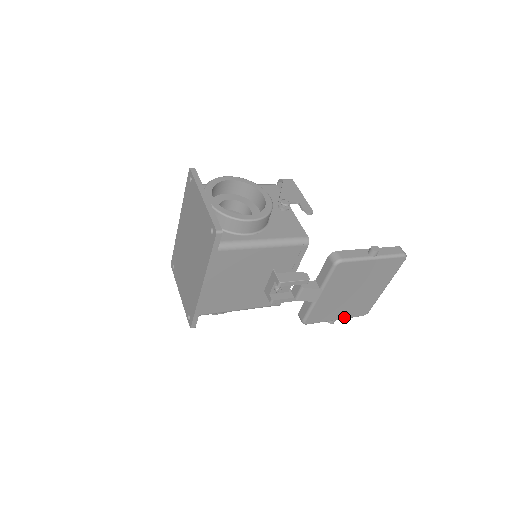
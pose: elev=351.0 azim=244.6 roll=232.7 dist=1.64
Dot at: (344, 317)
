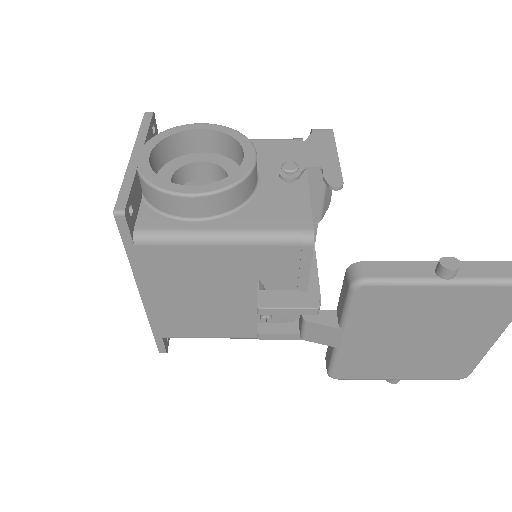
Dot at: (414, 377)
